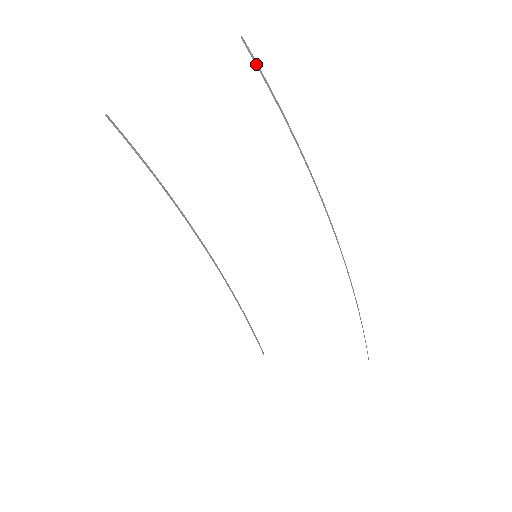
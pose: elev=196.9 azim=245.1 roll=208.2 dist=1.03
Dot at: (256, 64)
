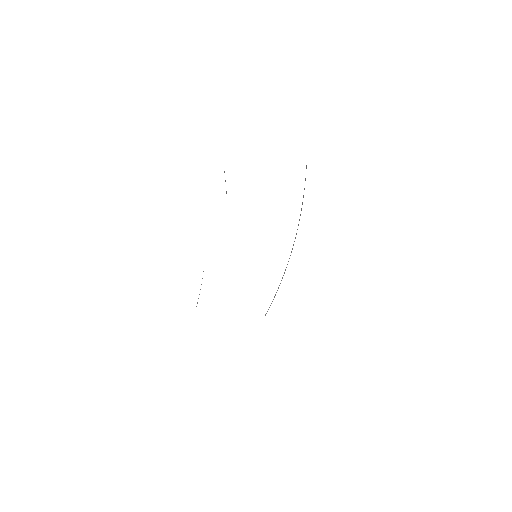
Dot at: occluded
